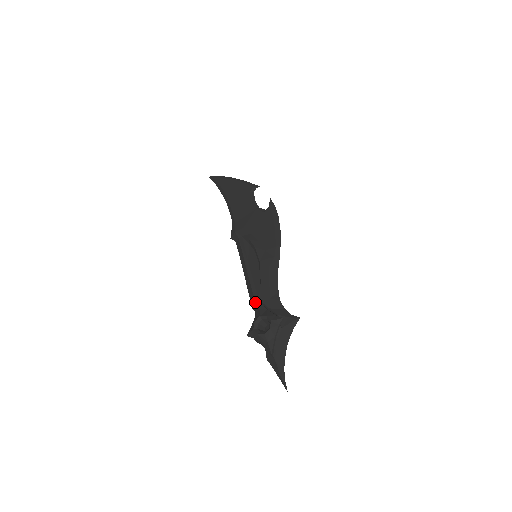
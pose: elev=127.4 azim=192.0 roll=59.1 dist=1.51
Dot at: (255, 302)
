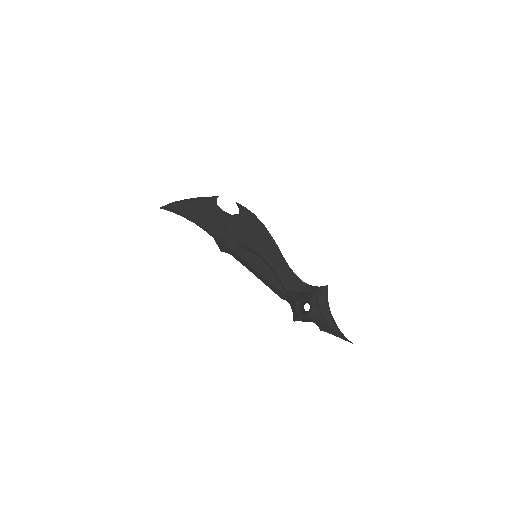
Dot at: (282, 293)
